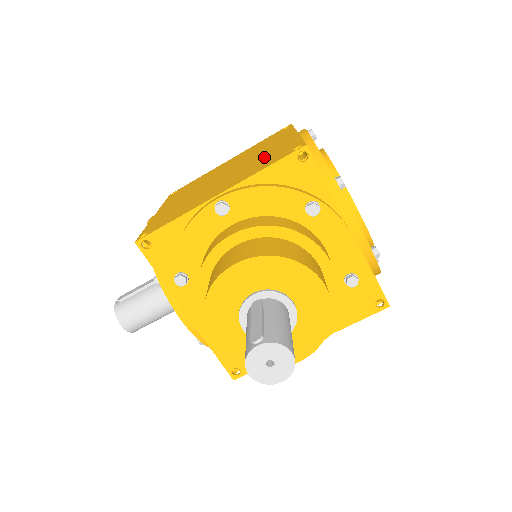
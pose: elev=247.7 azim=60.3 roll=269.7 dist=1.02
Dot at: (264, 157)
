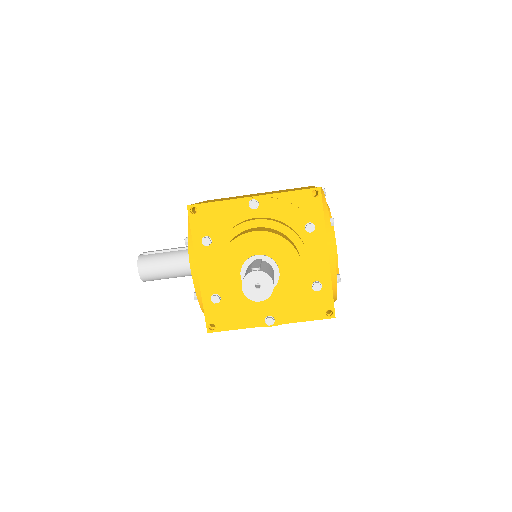
Dot at: (289, 190)
